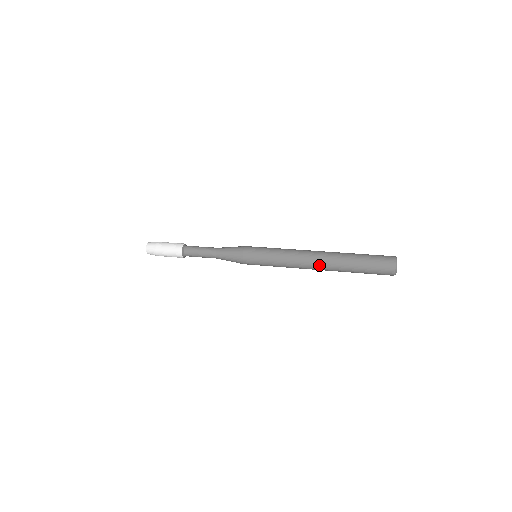
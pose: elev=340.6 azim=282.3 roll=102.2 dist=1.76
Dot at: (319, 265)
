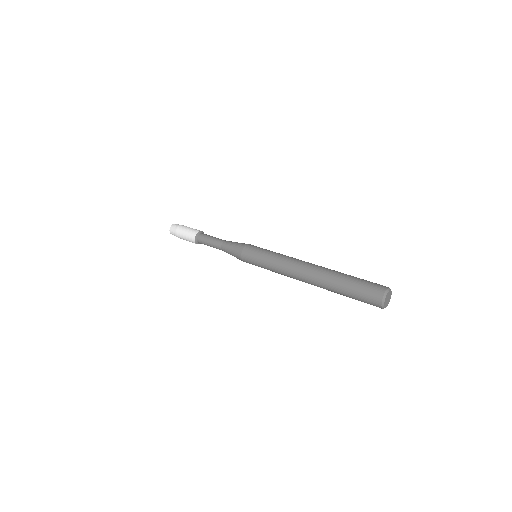
Dot at: (308, 282)
